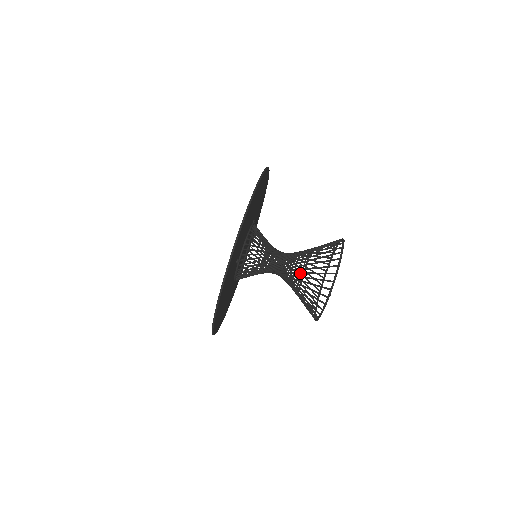
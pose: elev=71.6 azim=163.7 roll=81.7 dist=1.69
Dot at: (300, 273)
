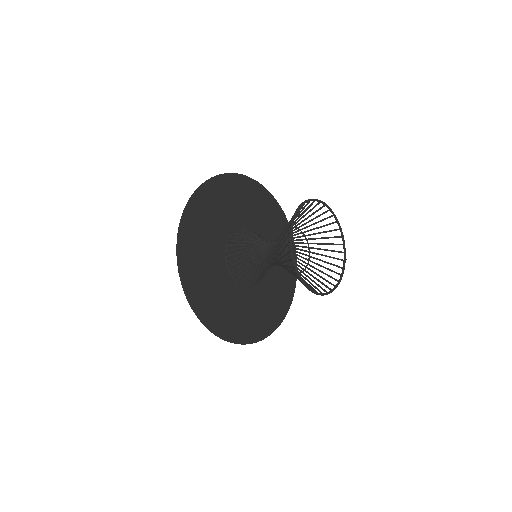
Dot at: occluded
